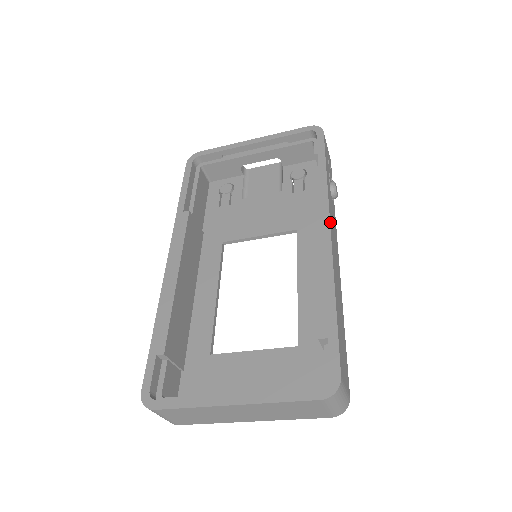
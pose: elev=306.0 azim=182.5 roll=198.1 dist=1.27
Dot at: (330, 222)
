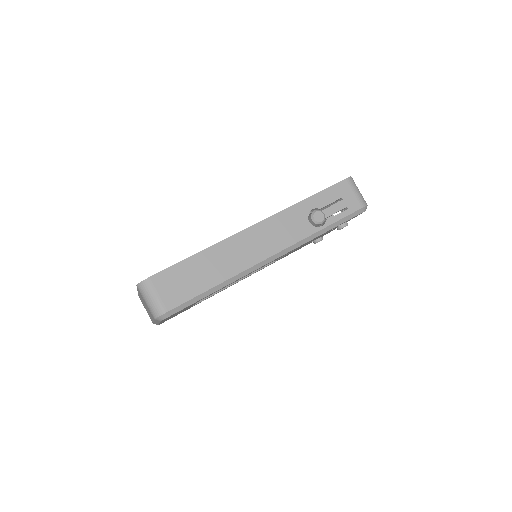
Dot at: (263, 222)
